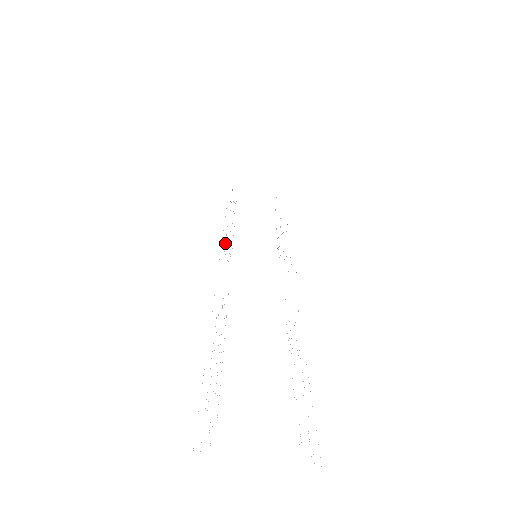
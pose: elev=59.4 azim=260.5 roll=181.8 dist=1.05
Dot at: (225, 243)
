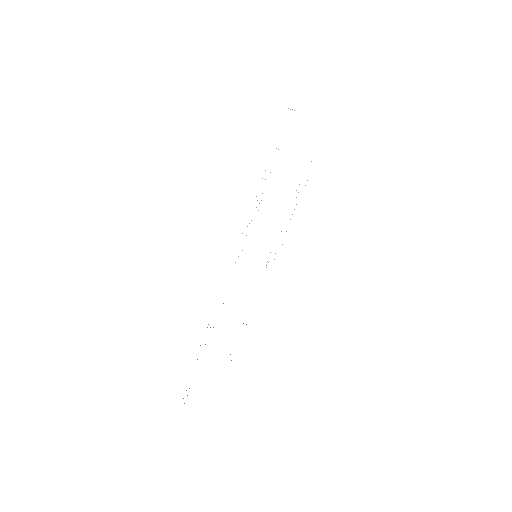
Dot at: occluded
